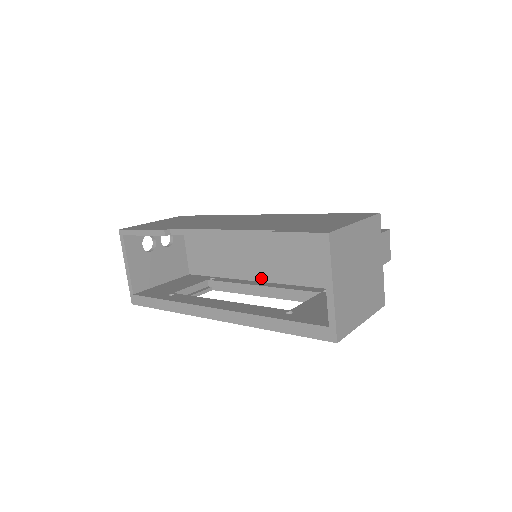
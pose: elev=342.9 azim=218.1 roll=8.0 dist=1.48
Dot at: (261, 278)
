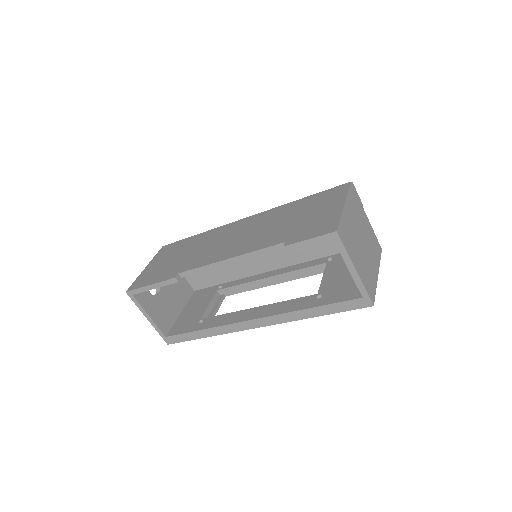
Dot at: (265, 269)
